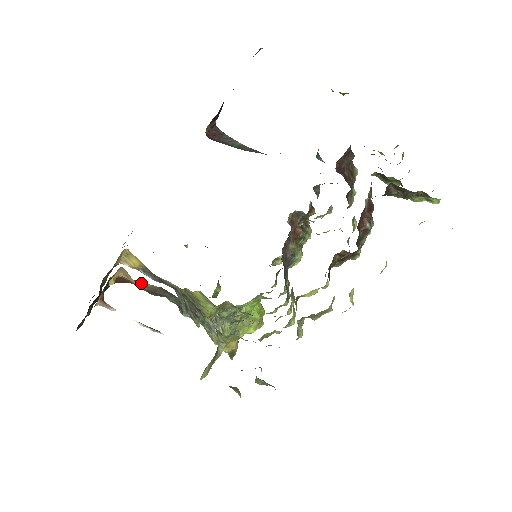
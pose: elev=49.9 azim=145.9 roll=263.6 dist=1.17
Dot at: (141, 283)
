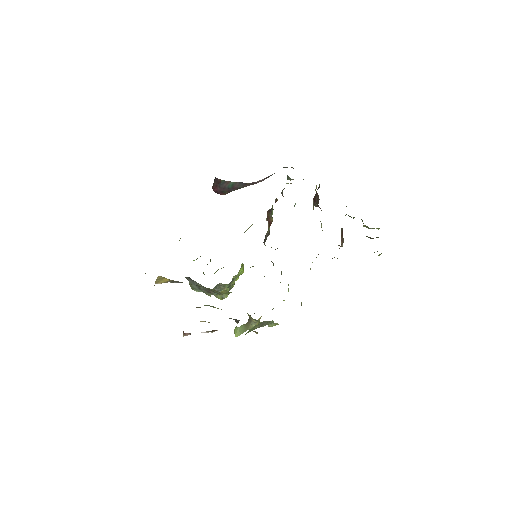
Dot at: occluded
